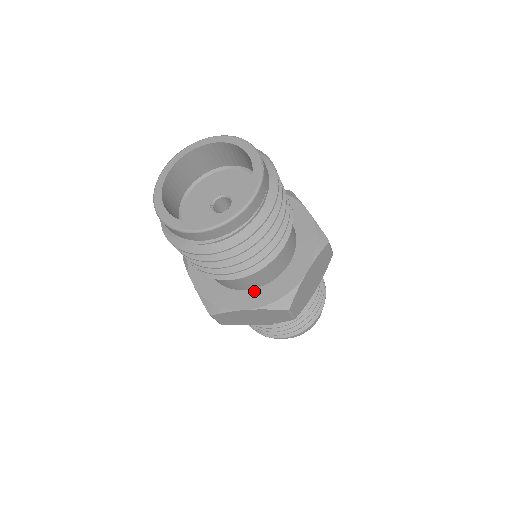
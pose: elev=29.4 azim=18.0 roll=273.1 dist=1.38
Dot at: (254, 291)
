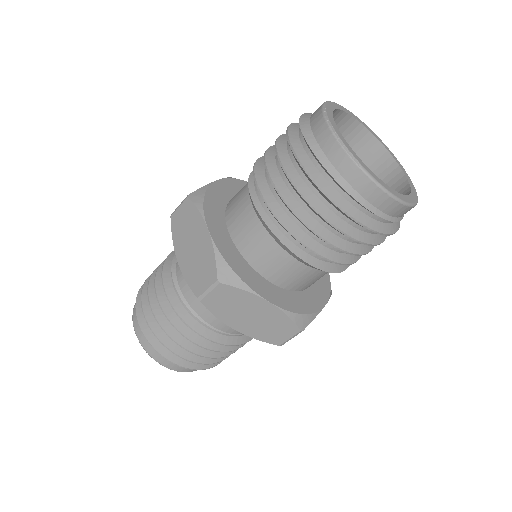
Dot at: (314, 284)
